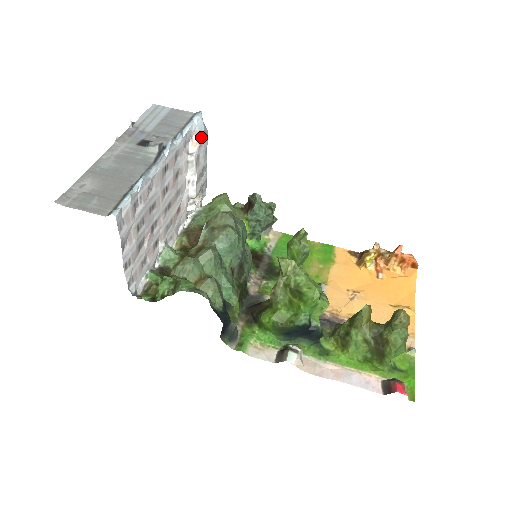
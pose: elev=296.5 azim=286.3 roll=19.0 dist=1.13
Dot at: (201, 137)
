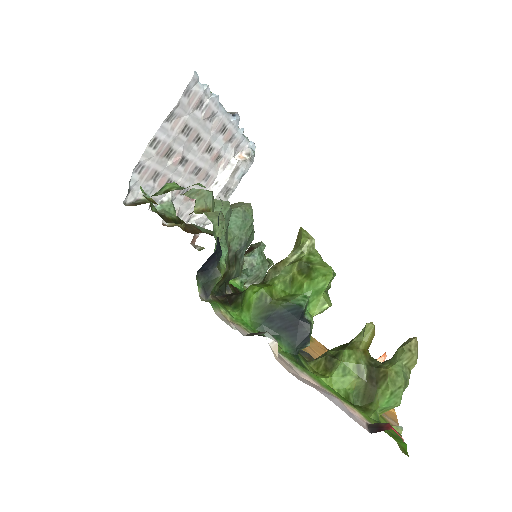
Dot at: (250, 156)
